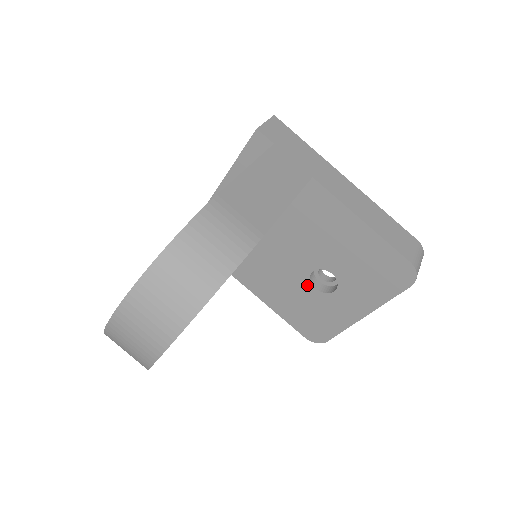
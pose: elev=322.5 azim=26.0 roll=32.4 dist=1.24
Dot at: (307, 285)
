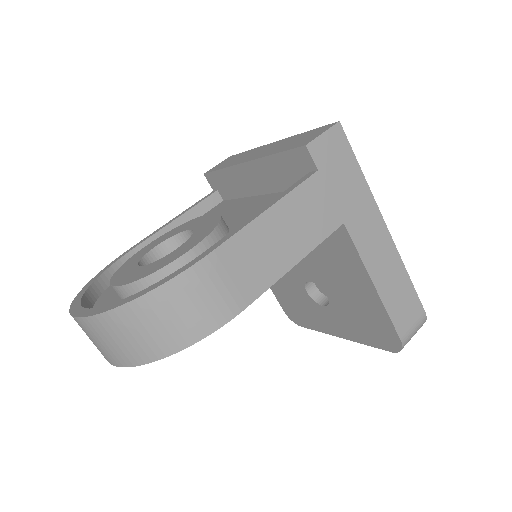
Dot at: (301, 285)
